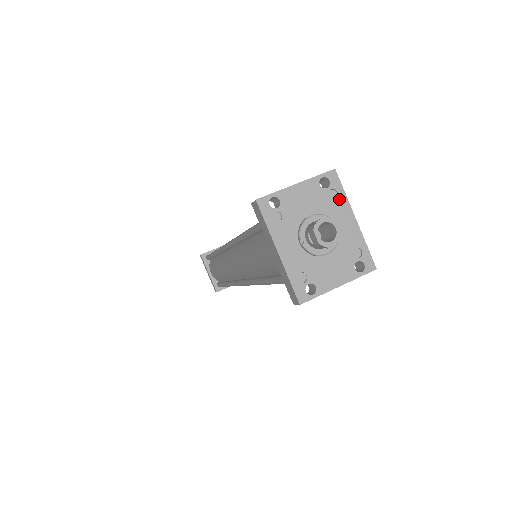
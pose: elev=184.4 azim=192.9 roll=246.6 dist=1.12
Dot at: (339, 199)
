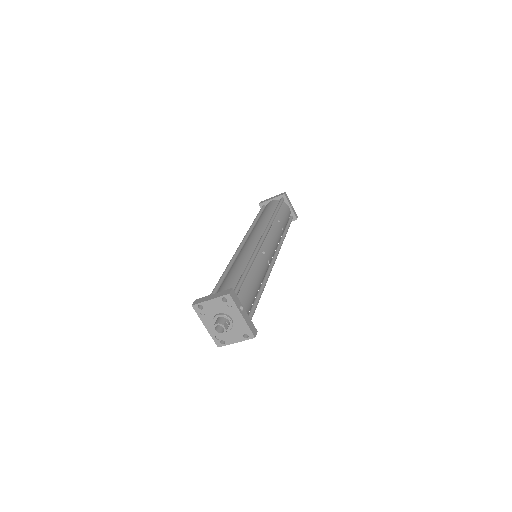
Dot at: (233, 307)
